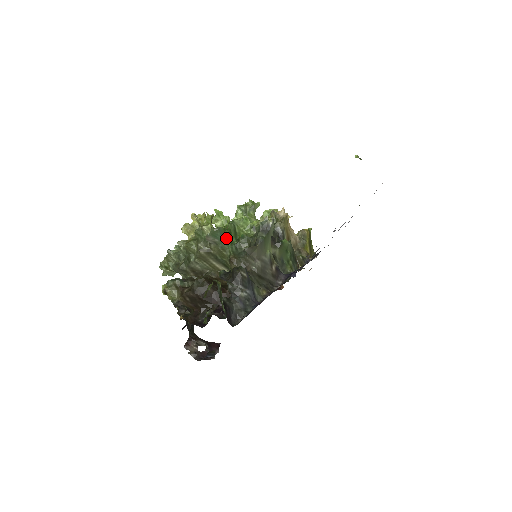
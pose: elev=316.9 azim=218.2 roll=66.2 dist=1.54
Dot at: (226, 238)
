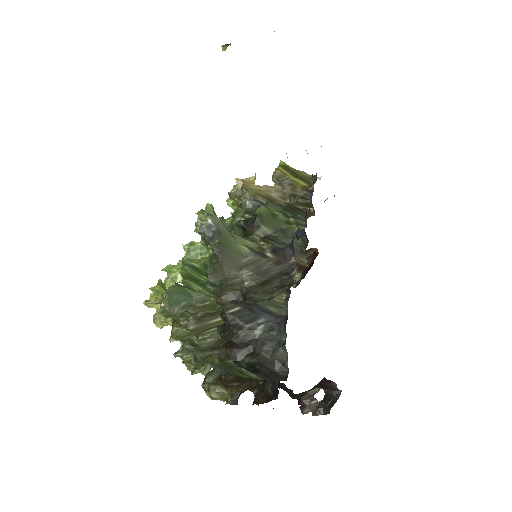
Dot at: (190, 289)
